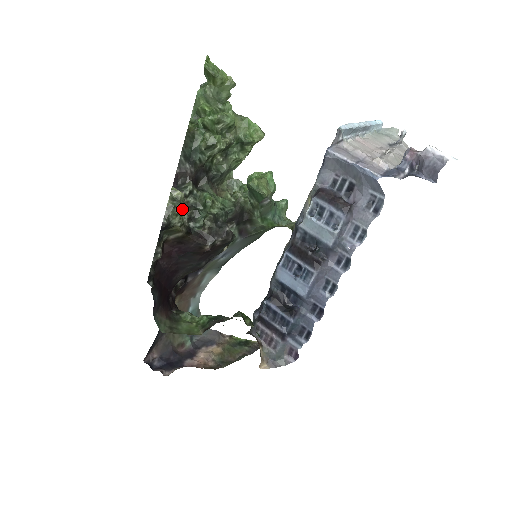
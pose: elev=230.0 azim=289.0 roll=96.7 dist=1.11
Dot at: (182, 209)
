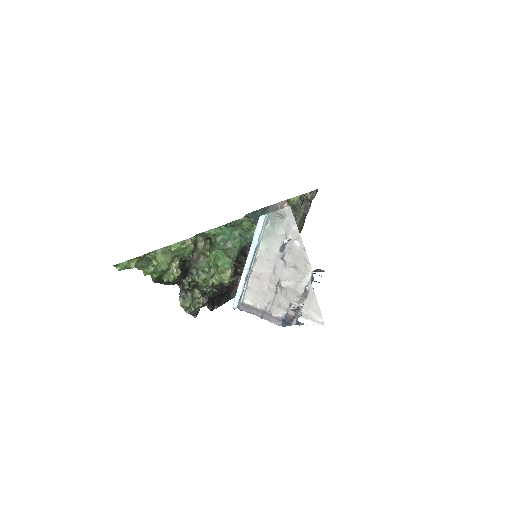
Dot at: (194, 291)
